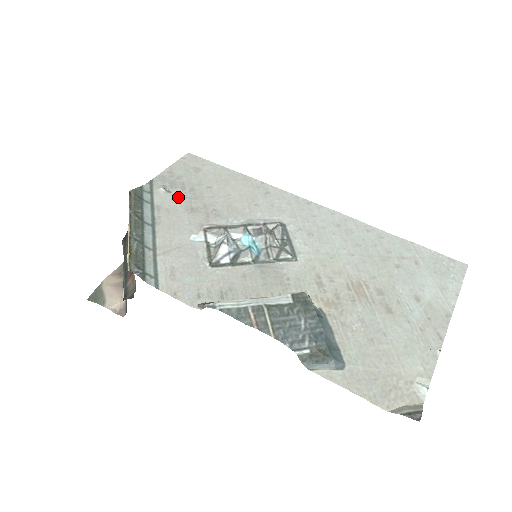
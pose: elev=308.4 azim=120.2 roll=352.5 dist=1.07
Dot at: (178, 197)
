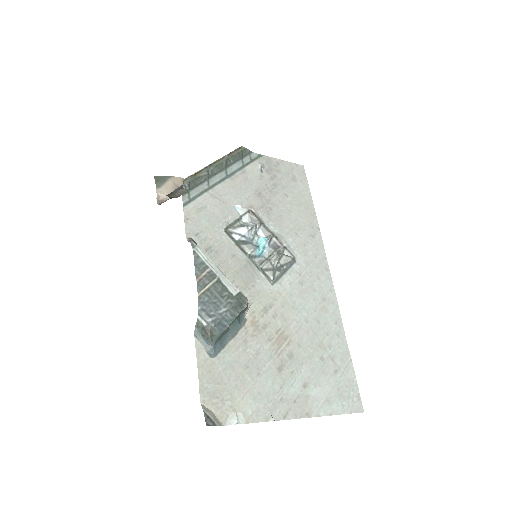
Dot at: (262, 179)
